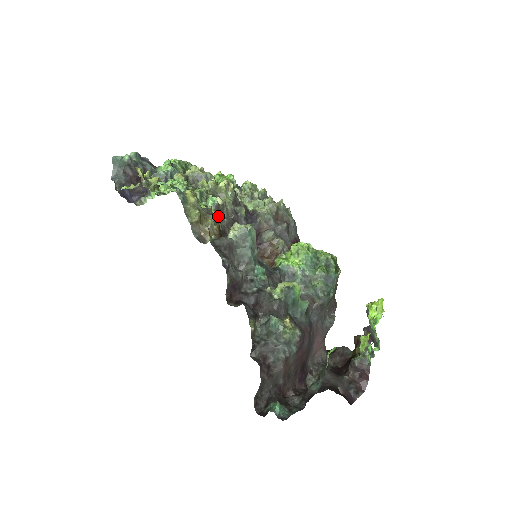
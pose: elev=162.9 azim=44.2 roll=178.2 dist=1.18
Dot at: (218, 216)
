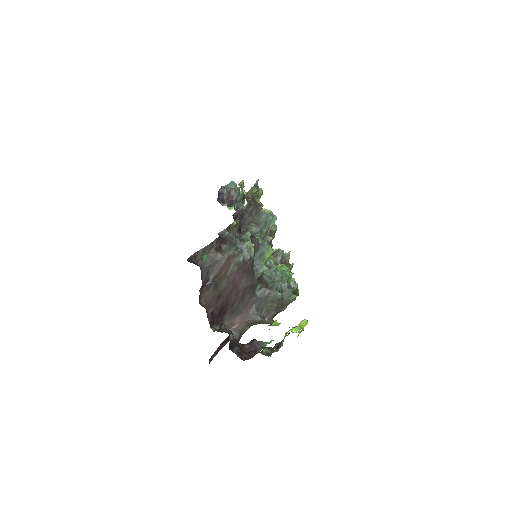
Dot at: occluded
